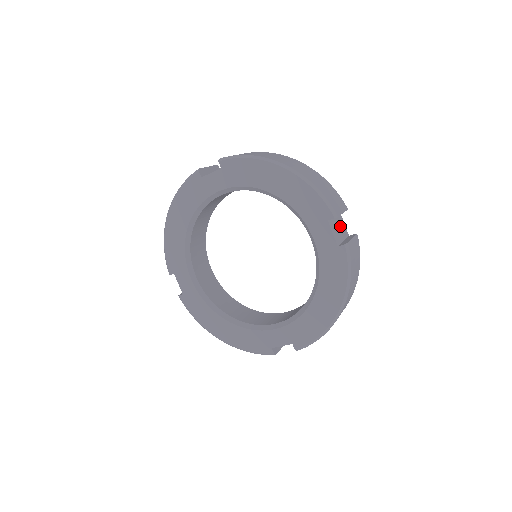
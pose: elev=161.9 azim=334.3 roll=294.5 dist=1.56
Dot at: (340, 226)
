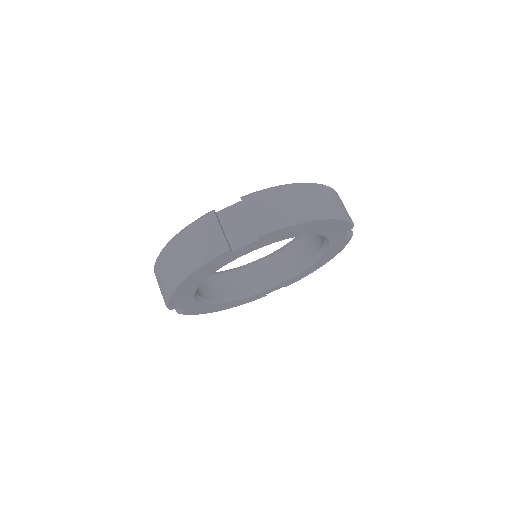
Dot at: occluded
